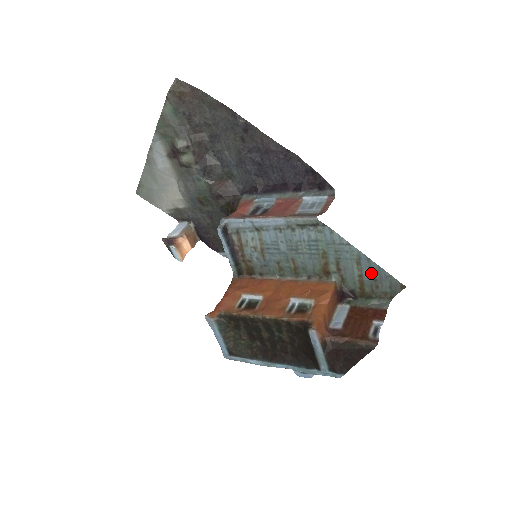
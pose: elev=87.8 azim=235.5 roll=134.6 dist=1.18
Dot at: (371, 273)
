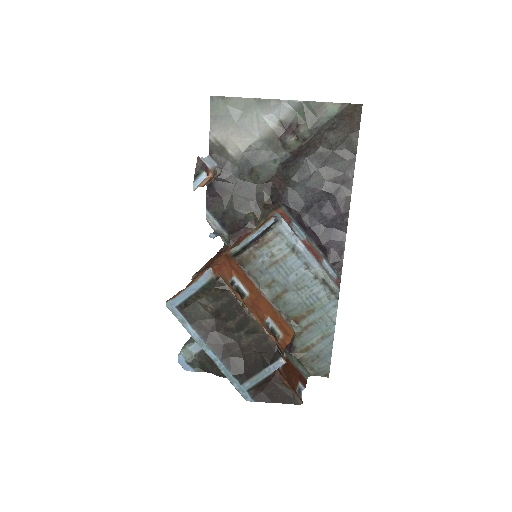
Dot at: (322, 350)
